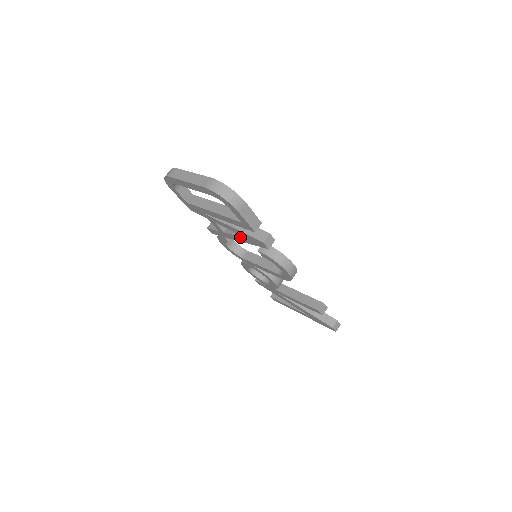
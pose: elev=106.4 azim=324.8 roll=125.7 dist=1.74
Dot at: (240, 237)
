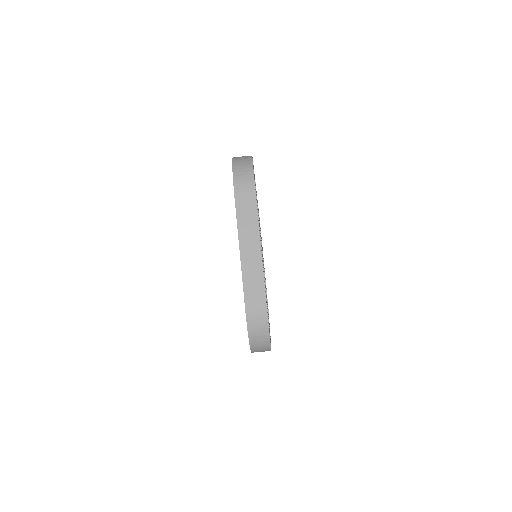
Dot at: occluded
